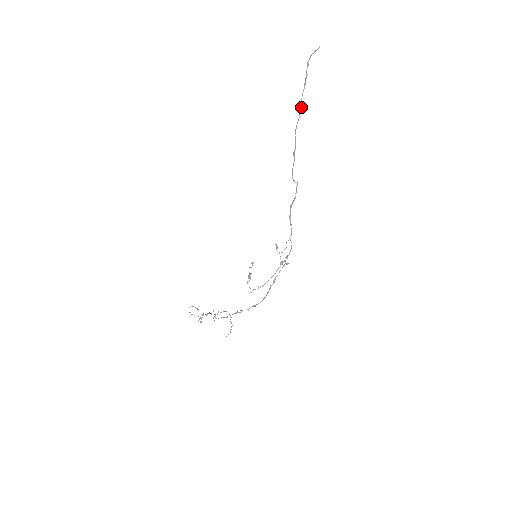
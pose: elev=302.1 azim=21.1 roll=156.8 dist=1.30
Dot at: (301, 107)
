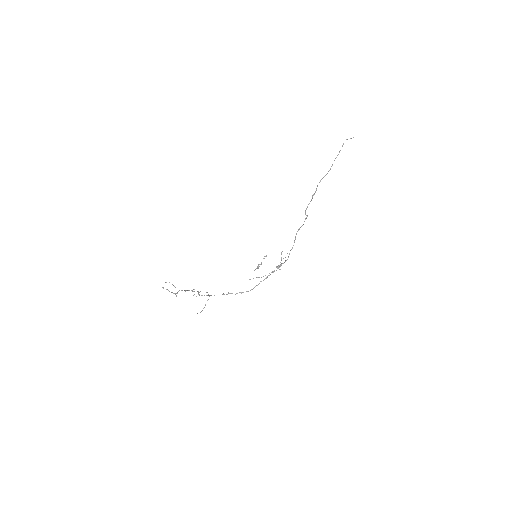
Dot at: occluded
